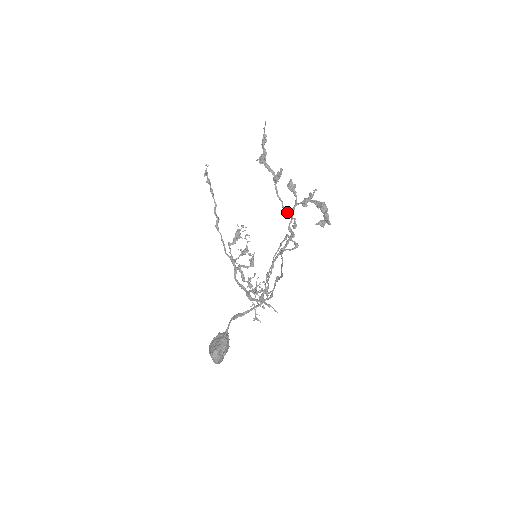
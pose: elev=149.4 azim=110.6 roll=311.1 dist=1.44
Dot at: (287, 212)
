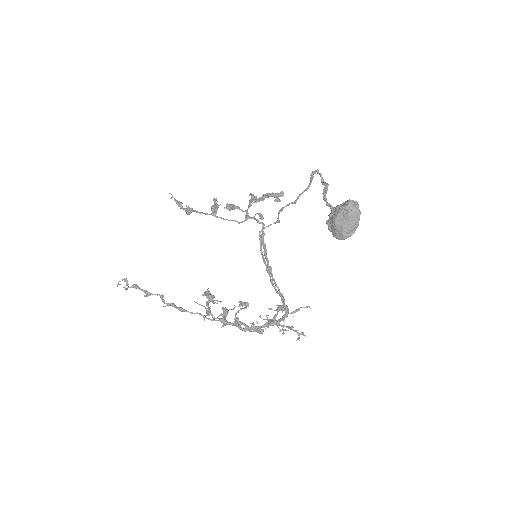
Dot at: (244, 221)
